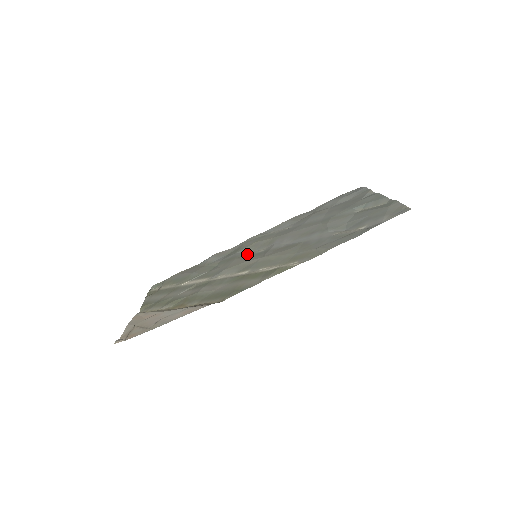
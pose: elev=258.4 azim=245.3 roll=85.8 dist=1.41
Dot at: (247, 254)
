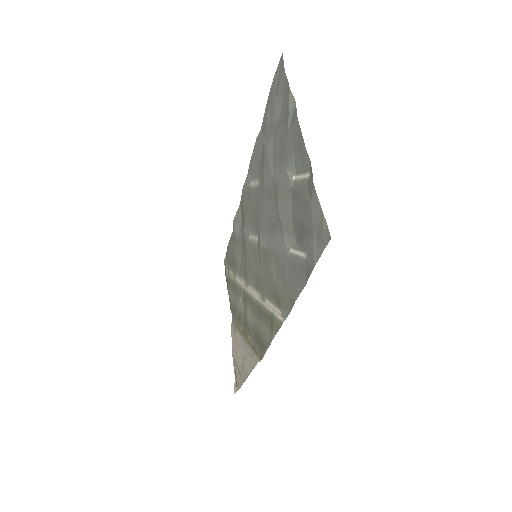
Dot at: (250, 242)
